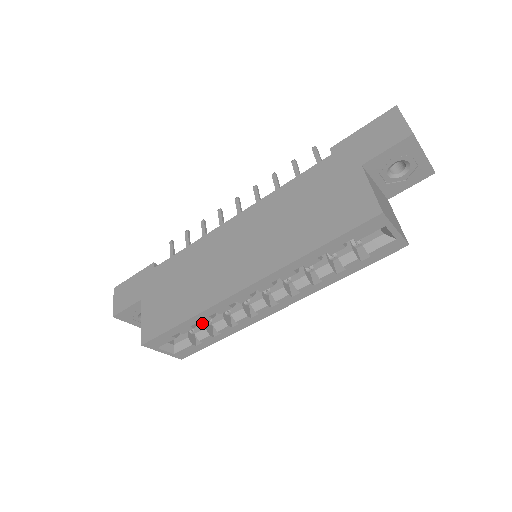
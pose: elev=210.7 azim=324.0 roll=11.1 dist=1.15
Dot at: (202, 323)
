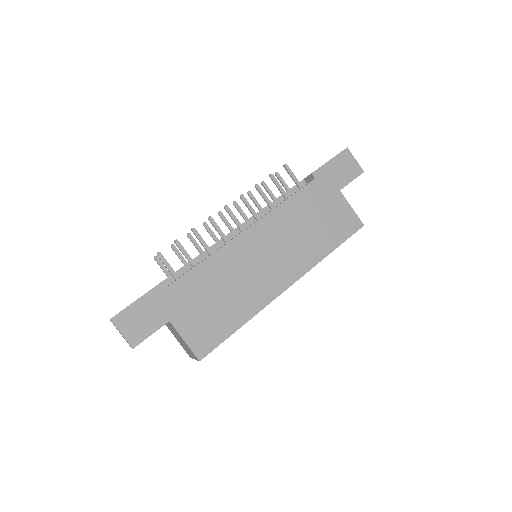
Dot at: occluded
